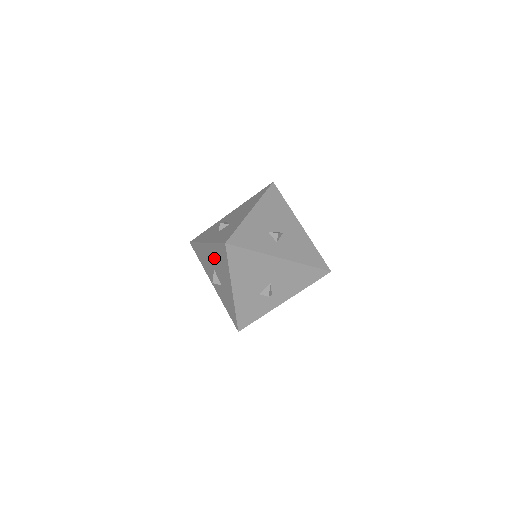
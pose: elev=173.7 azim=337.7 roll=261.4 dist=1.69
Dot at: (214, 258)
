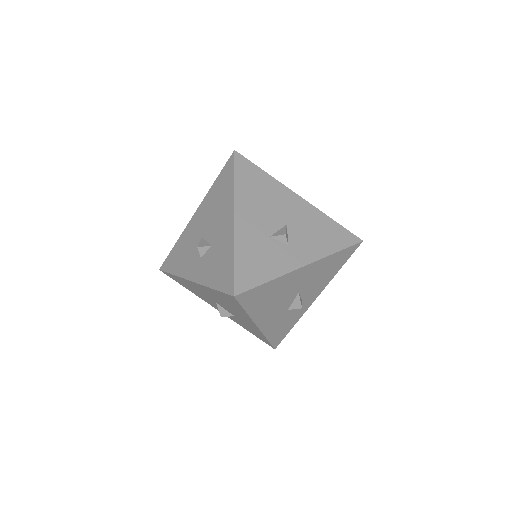
Dot at: (213, 297)
